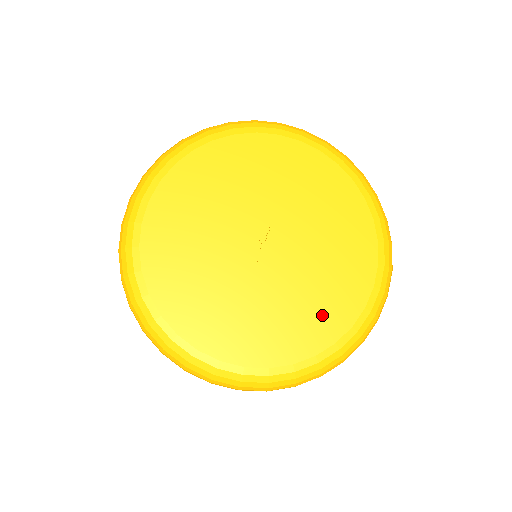
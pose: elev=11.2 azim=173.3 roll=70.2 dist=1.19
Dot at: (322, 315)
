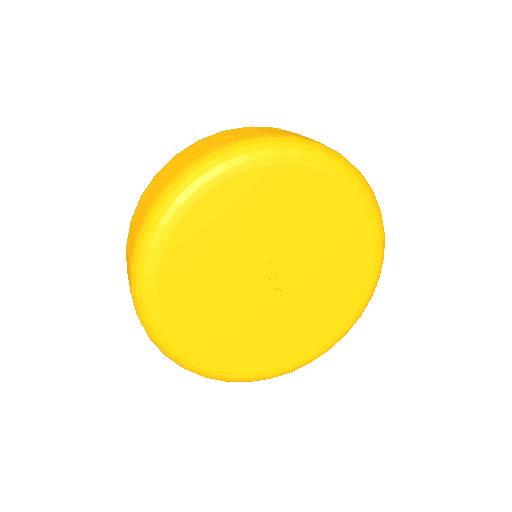
Dot at: (350, 276)
